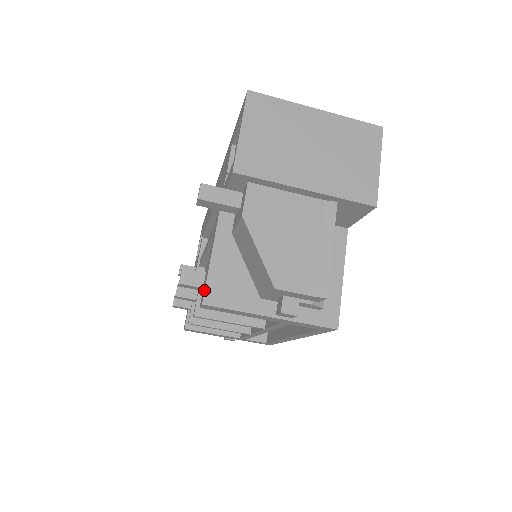
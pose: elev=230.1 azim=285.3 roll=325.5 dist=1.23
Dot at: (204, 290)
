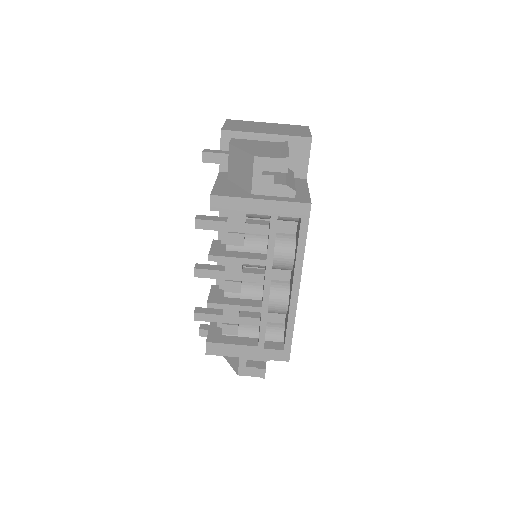
Dot at: (211, 192)
